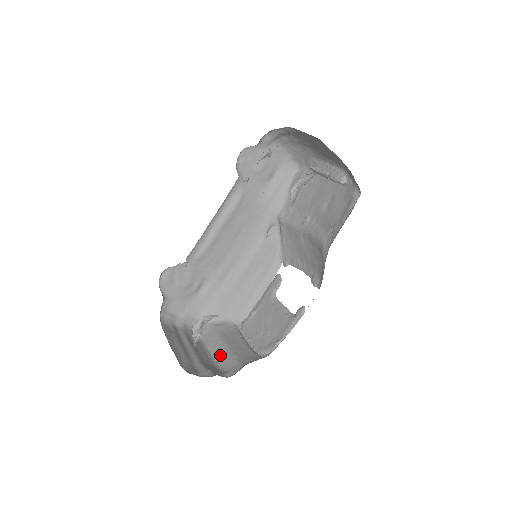
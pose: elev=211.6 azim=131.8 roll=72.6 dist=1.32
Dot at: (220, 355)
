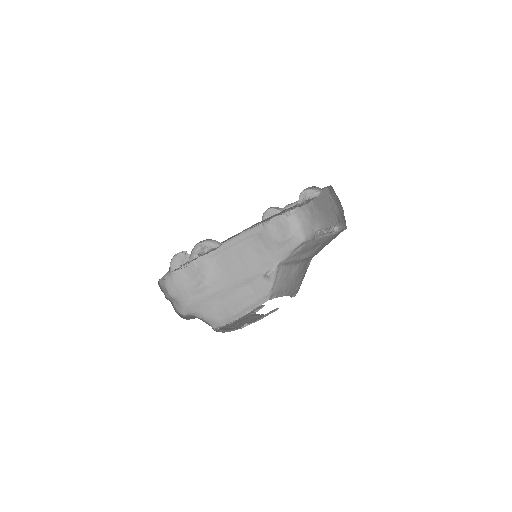
Dot at: occluded
